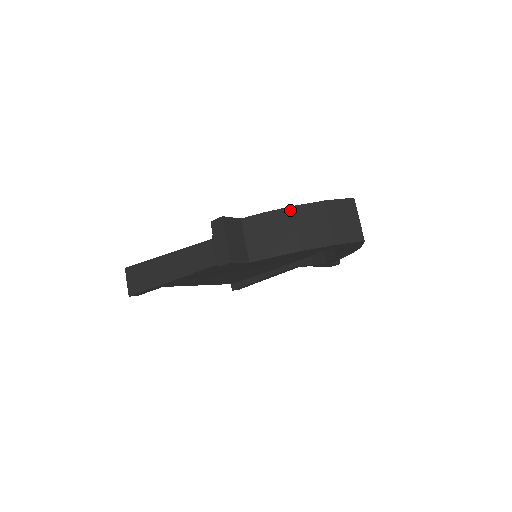
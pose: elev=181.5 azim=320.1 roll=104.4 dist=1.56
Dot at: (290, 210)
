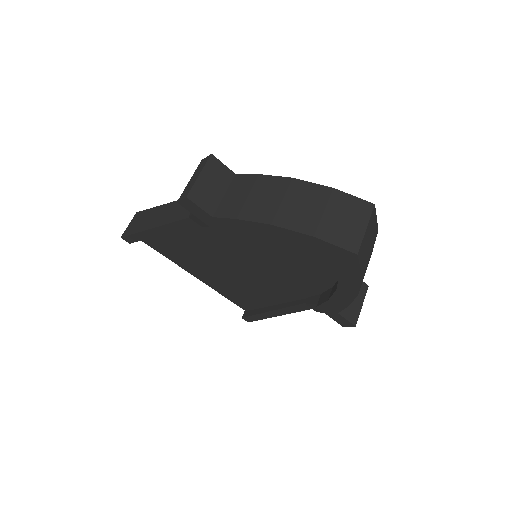
Dot at: (287, 181)
